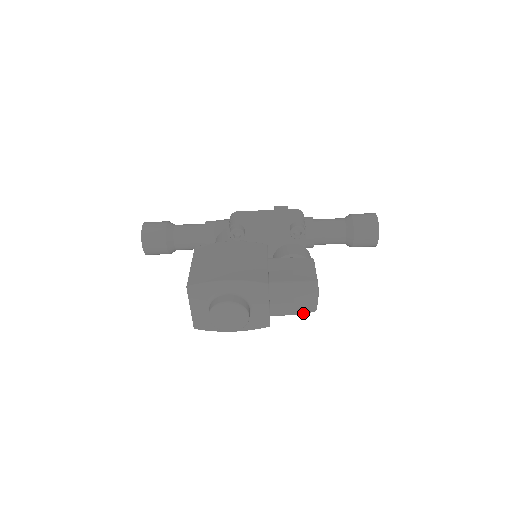
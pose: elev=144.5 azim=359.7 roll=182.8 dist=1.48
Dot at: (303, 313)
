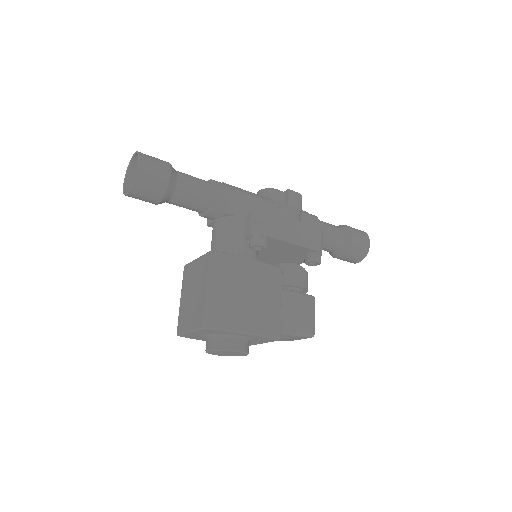
Dot at: (280, 340)
